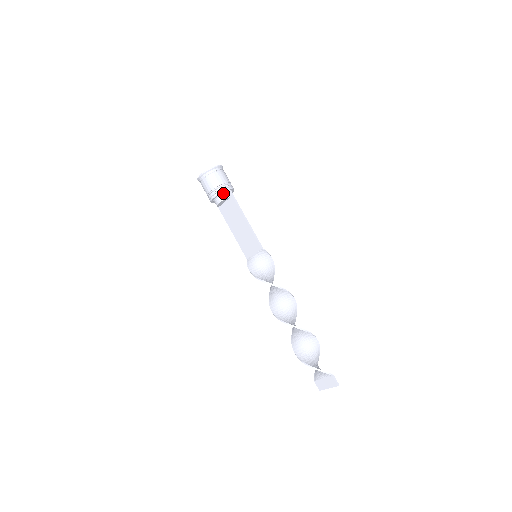
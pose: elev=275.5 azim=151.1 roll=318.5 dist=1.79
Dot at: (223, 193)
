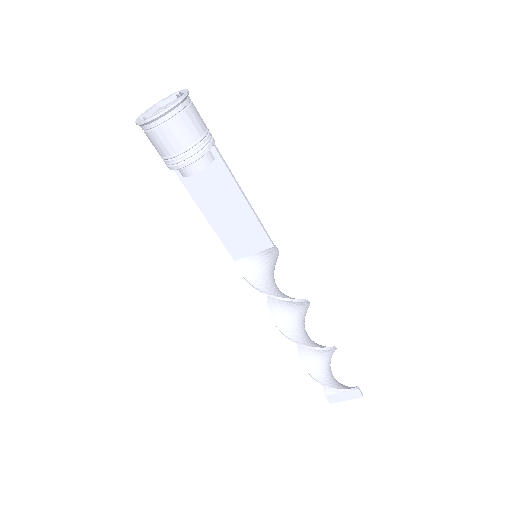
Dot at: (204, 153)
